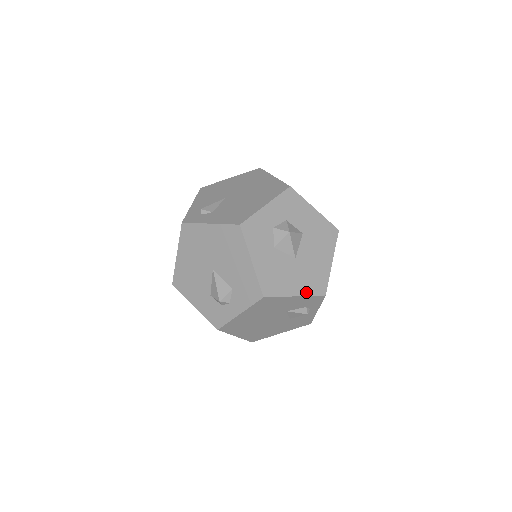
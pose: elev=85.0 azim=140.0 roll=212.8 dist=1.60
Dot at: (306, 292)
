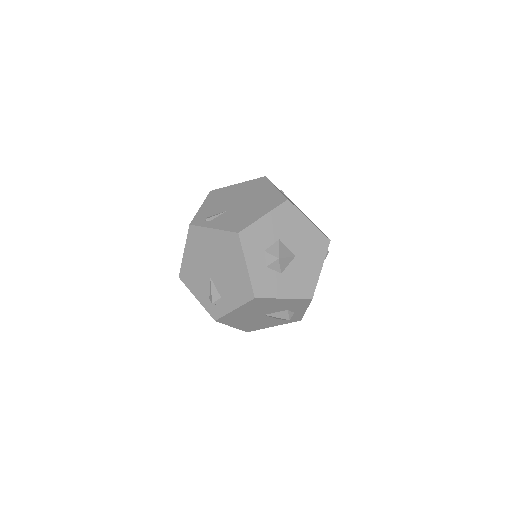
Dot at: (322, 258)
